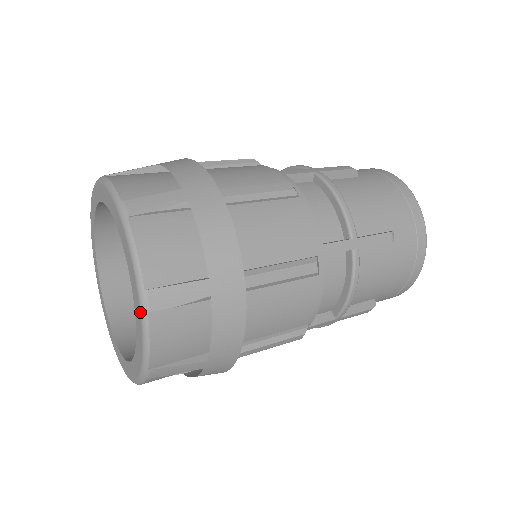
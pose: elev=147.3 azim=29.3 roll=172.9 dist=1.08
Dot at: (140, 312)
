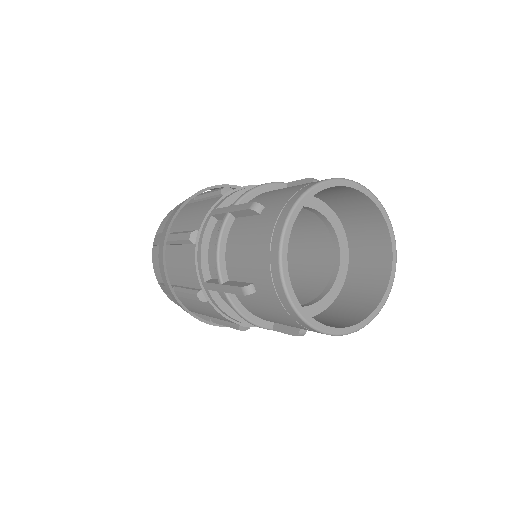
Dot at: occluded
